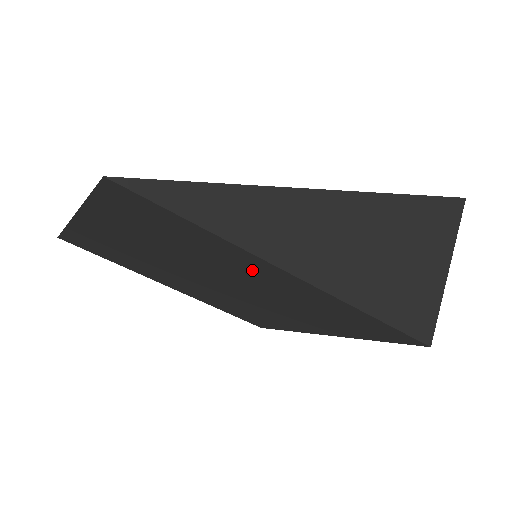
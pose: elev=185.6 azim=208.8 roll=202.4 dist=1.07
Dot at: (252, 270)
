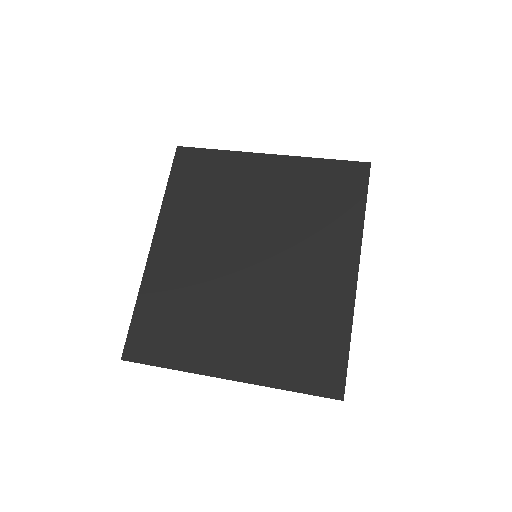
Dot at: occluded
